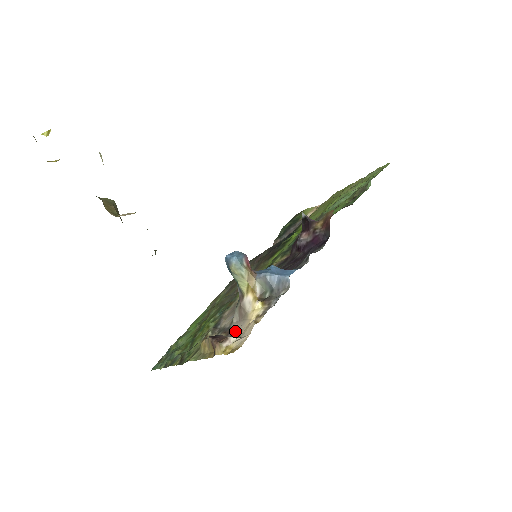
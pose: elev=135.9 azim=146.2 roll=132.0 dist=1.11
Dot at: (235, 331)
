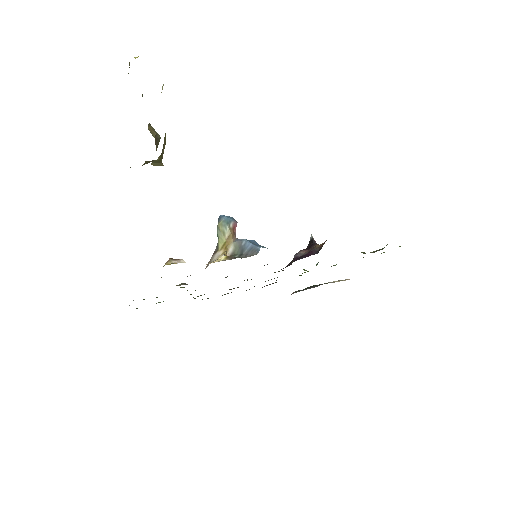
Dot at: occluded
